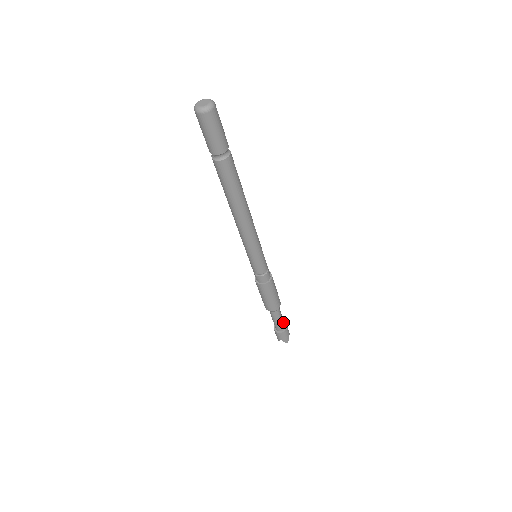
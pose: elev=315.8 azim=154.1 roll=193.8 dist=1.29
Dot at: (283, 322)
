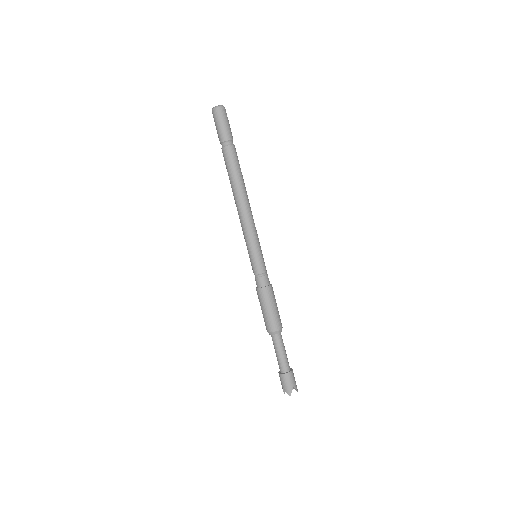
Dot at: (286, 361)
